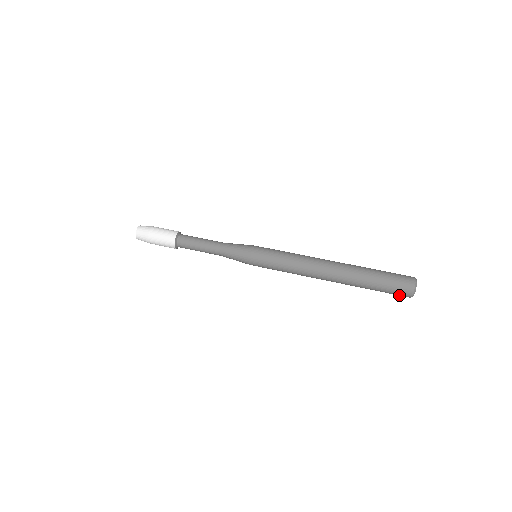
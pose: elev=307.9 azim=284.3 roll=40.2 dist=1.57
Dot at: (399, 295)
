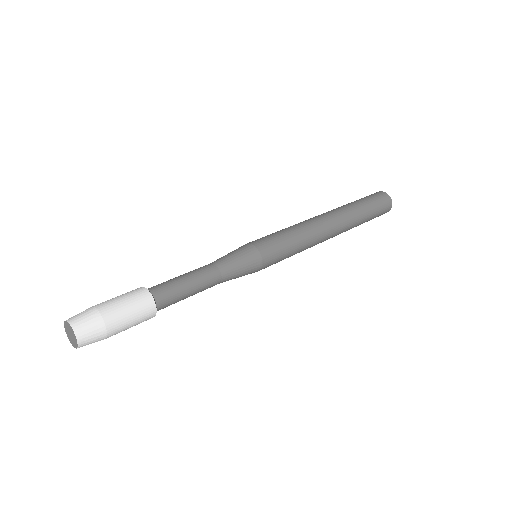
Dot at: (380, 215)
